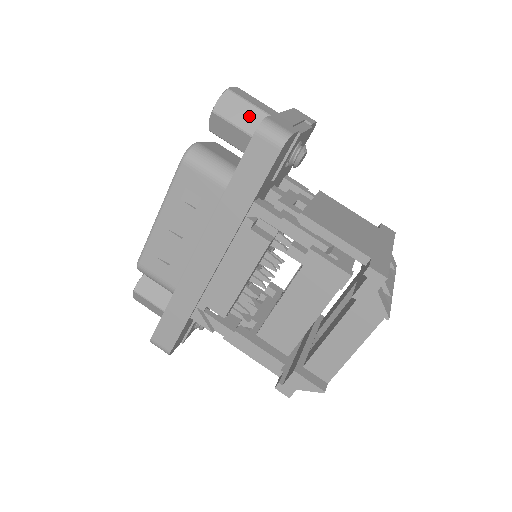
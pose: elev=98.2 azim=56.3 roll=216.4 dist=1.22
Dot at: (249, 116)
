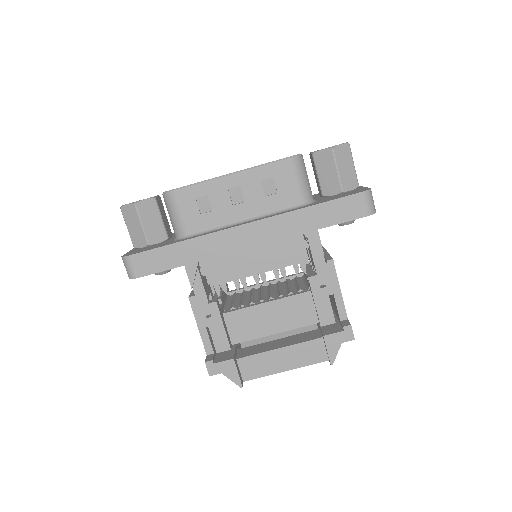
Dot at: (348, 172)
